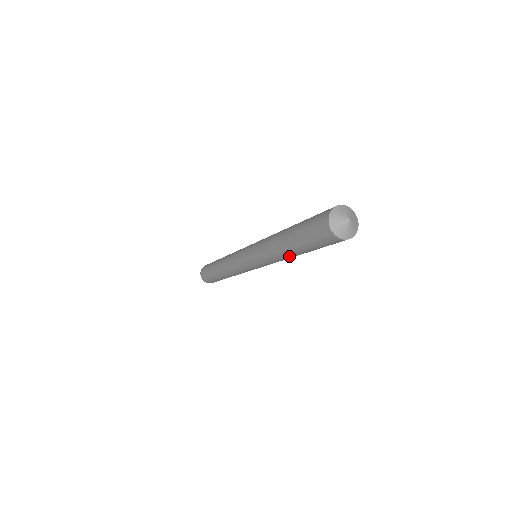
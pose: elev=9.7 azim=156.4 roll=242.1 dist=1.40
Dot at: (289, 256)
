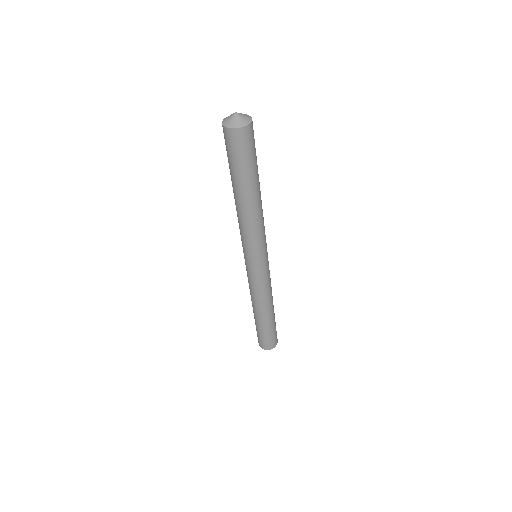
Dot at: (239, 205)
